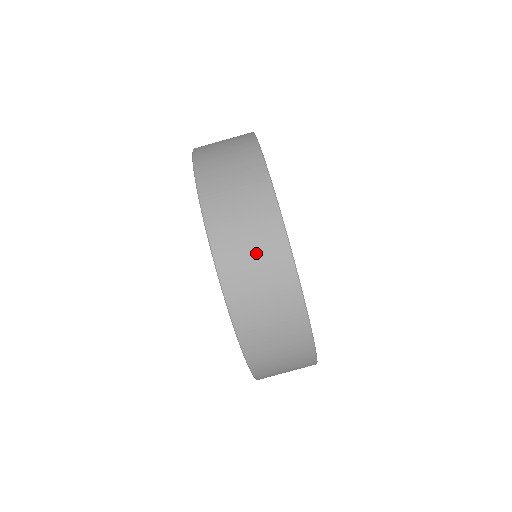
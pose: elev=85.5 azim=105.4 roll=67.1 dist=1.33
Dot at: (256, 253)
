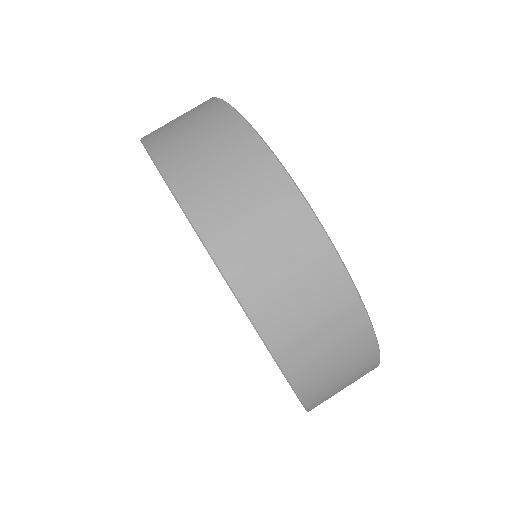
Dot at: (184, 117)
